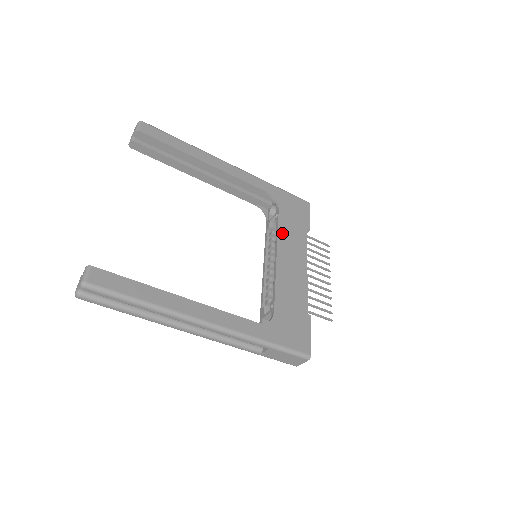
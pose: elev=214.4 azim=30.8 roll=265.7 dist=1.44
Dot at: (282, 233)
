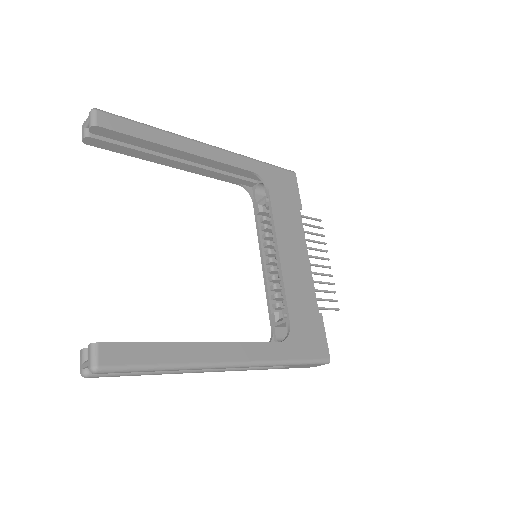
Dot at: (278, 222)
